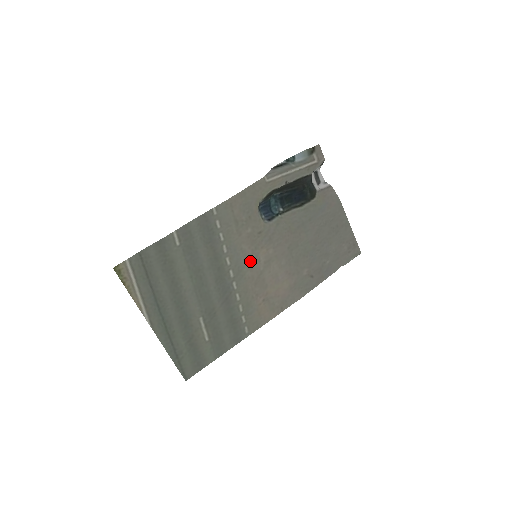
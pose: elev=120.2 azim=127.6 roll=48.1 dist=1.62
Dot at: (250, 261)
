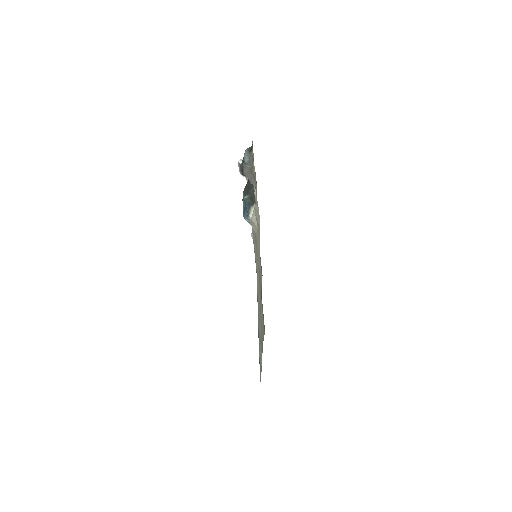
Dot at: (258, 262)
